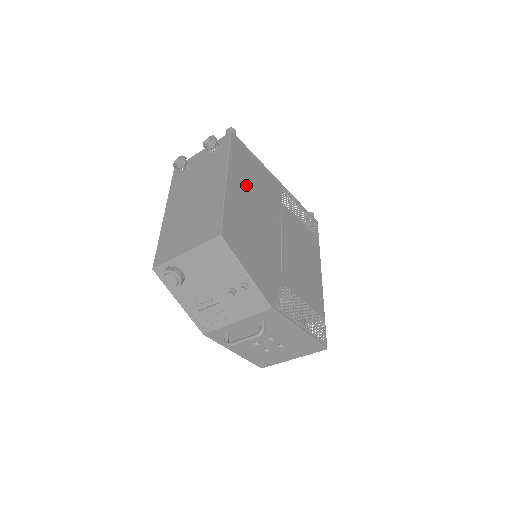
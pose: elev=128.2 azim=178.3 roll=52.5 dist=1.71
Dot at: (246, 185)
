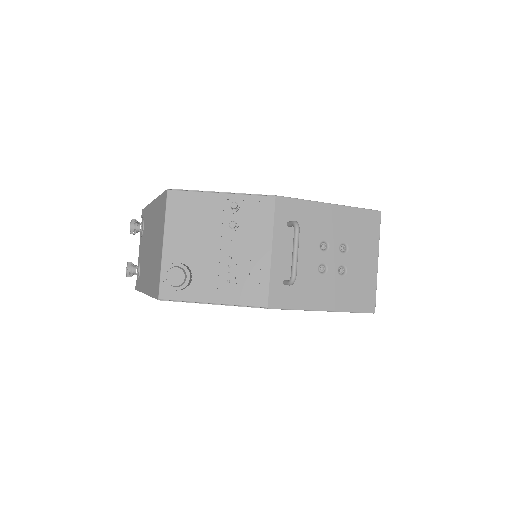
Dot at: occluded
